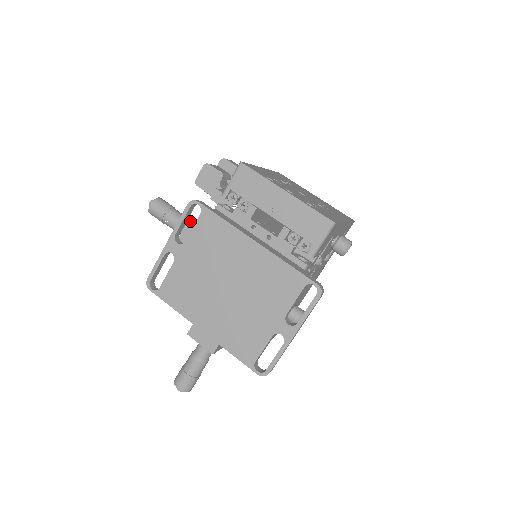
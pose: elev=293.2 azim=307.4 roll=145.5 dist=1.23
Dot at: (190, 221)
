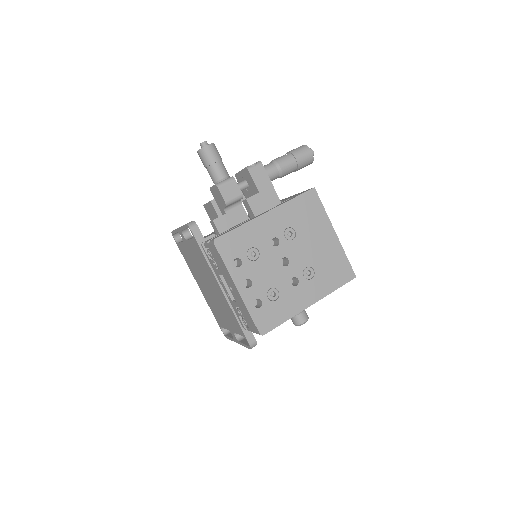
Dot at: (213, 201)
